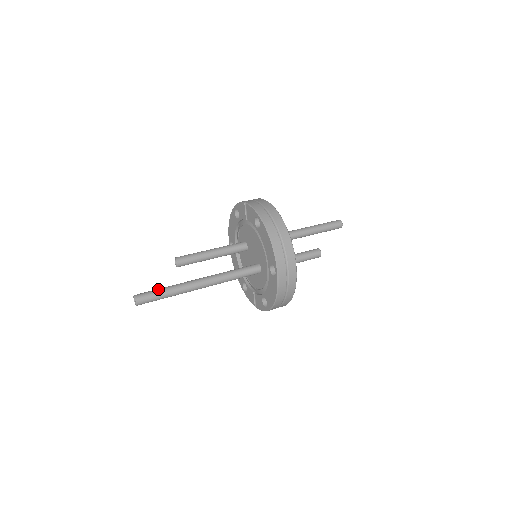
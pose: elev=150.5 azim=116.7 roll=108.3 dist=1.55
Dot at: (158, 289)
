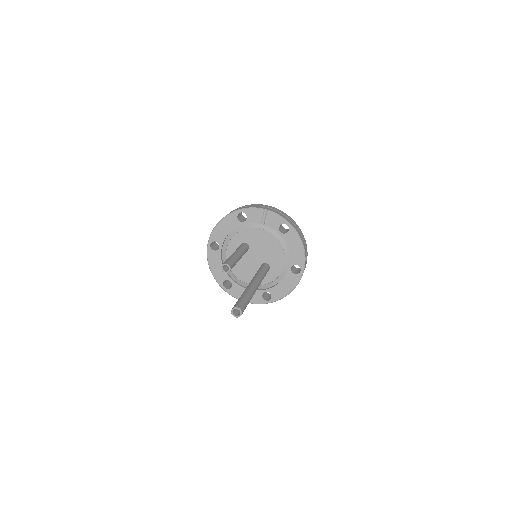
Dot at: (244, 298)
